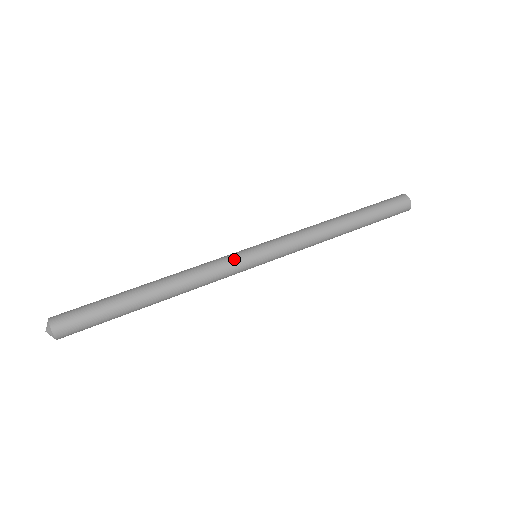
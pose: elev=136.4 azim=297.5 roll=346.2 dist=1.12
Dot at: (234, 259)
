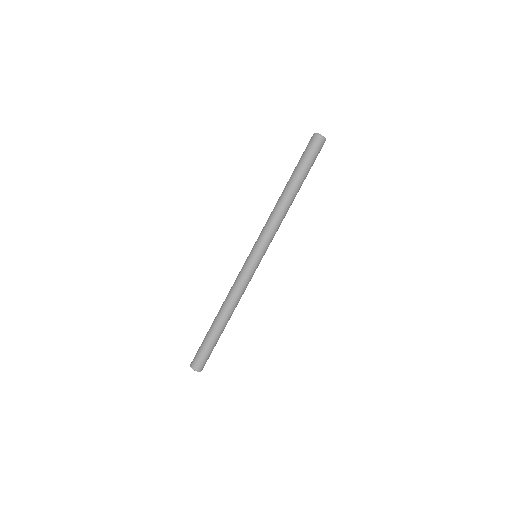
Dot at: (249, 273)
